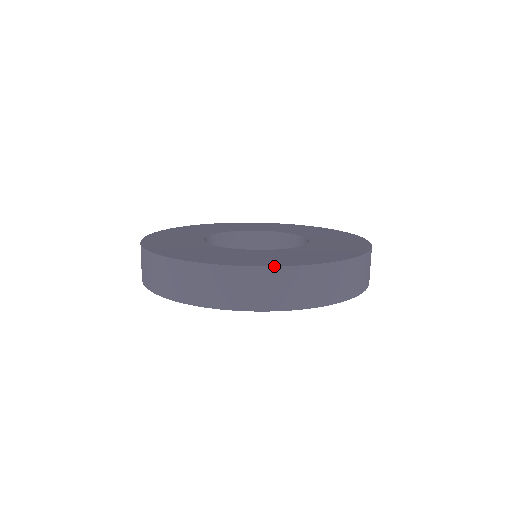
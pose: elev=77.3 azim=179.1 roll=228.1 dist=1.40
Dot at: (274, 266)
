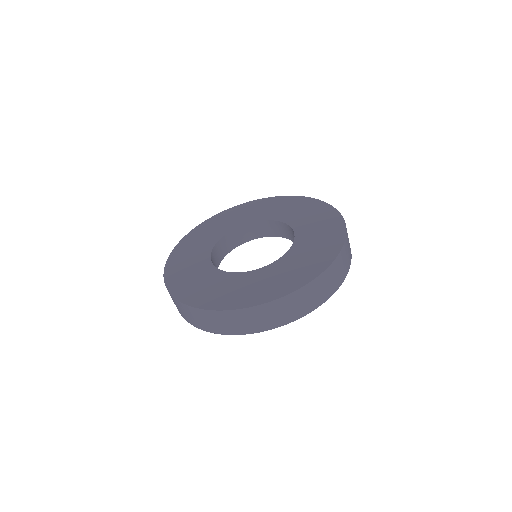
Dot at: (211, 310)
